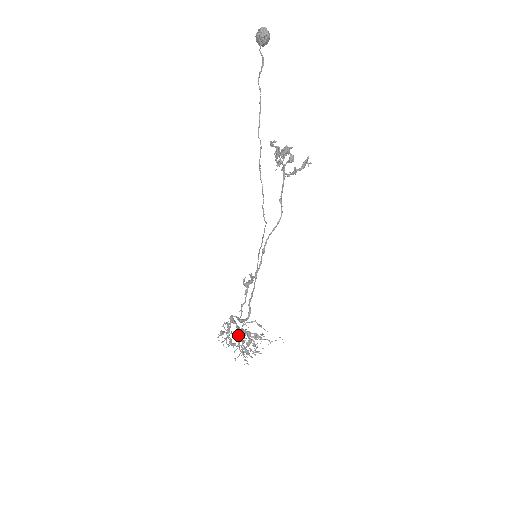
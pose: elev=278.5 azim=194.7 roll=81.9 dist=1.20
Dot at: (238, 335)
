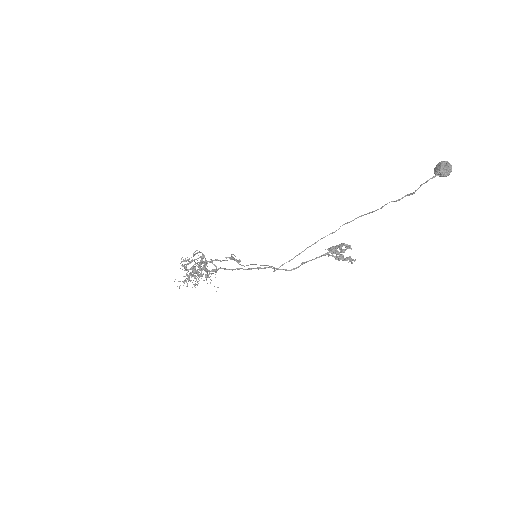
Dot at: (194, 271)
